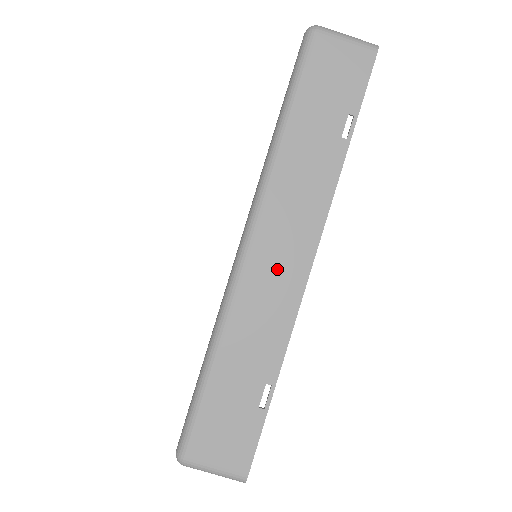
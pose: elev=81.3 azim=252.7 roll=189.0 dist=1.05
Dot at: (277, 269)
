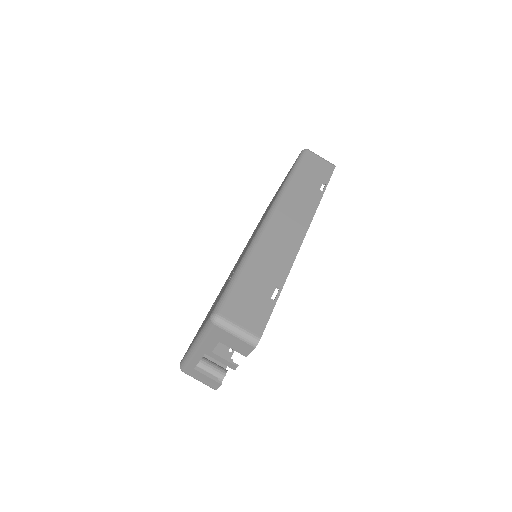
Dot at: (286, 232)
